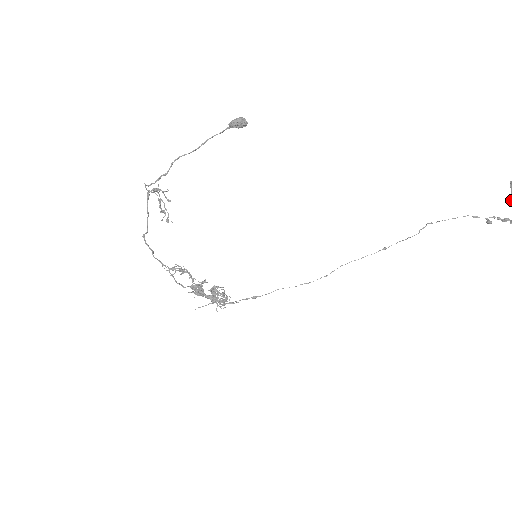
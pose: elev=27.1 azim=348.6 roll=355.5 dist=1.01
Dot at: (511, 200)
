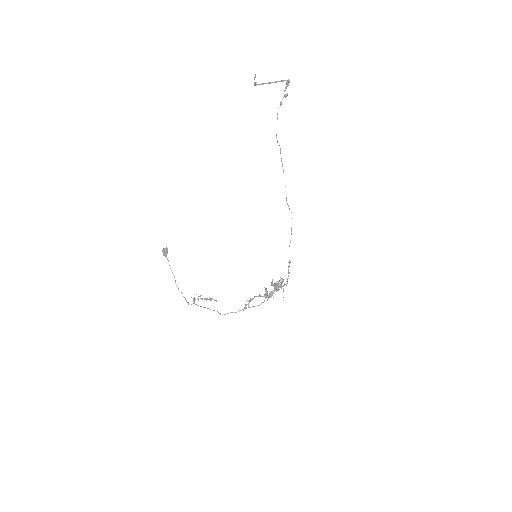
Dot at: occluded
